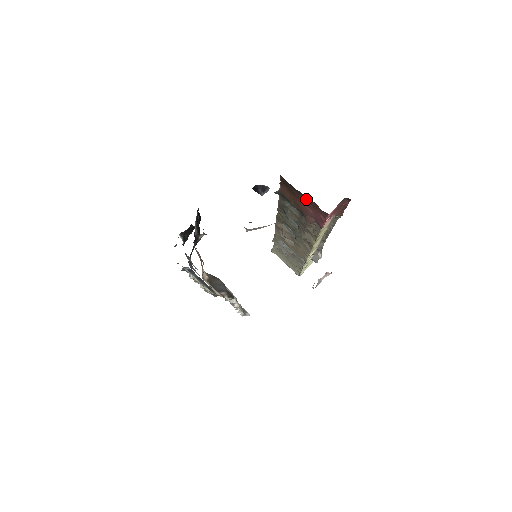
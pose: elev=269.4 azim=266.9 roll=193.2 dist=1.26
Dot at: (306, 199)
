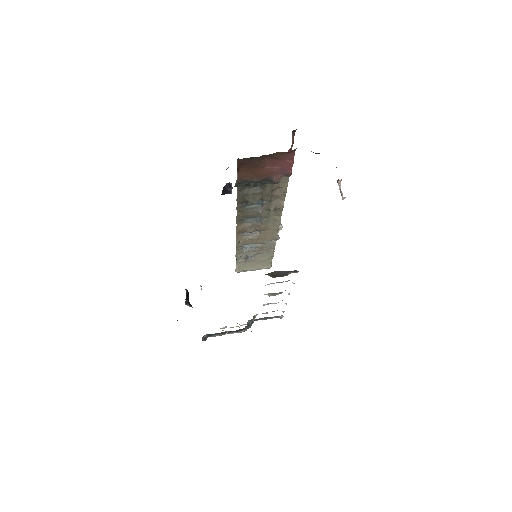
Dot at: (269, 159)
